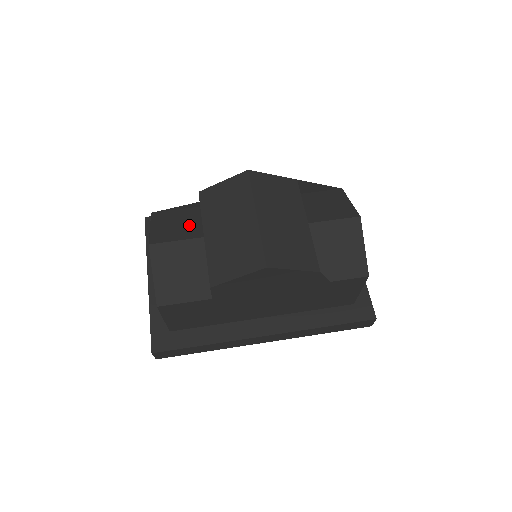
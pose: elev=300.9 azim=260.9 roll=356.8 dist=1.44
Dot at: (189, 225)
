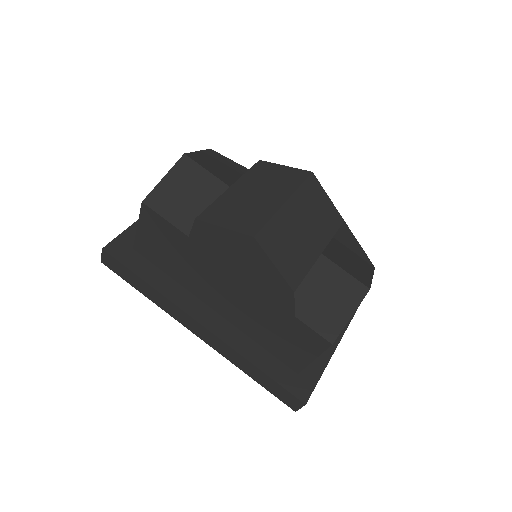
Dot at: (228, 174)
